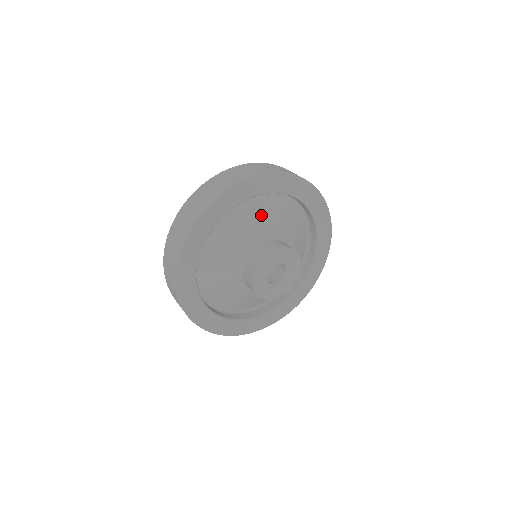
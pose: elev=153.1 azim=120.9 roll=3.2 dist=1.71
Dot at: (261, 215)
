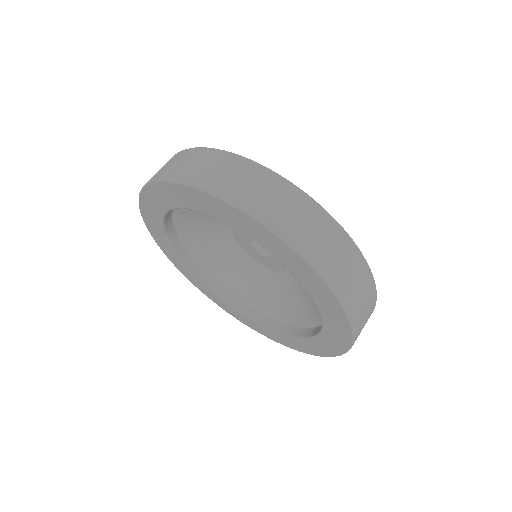
Dot at: occluded
